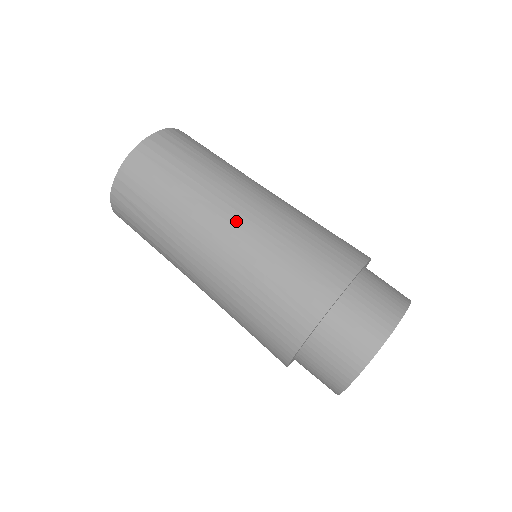
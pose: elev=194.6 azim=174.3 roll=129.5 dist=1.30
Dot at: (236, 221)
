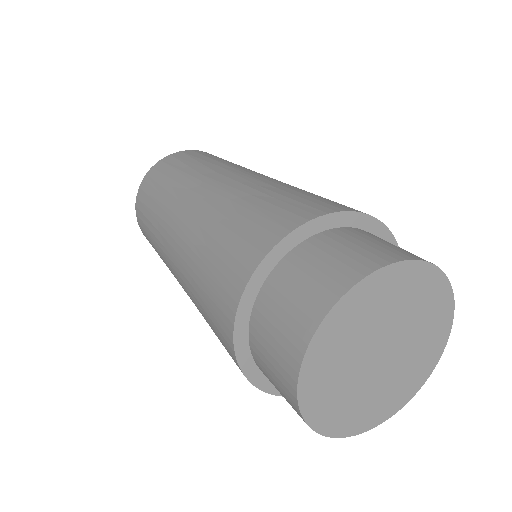
Dot at: (174, 260)
